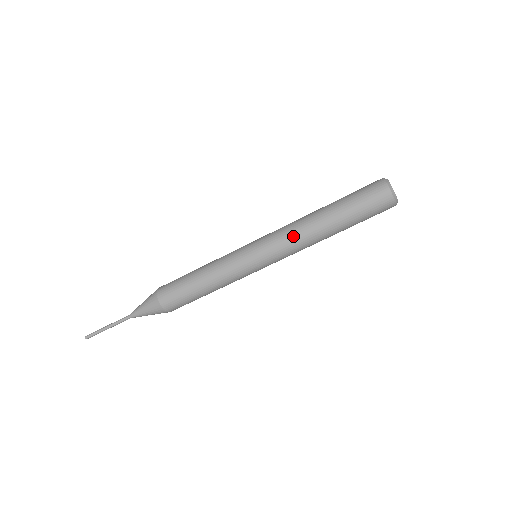
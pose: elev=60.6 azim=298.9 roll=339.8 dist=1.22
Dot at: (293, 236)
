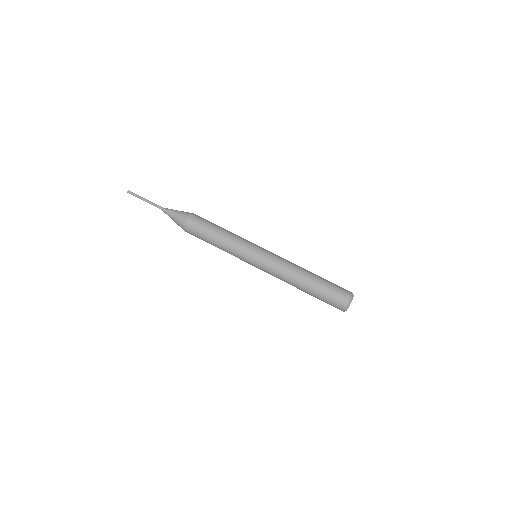
Dot at: (289, 261)
